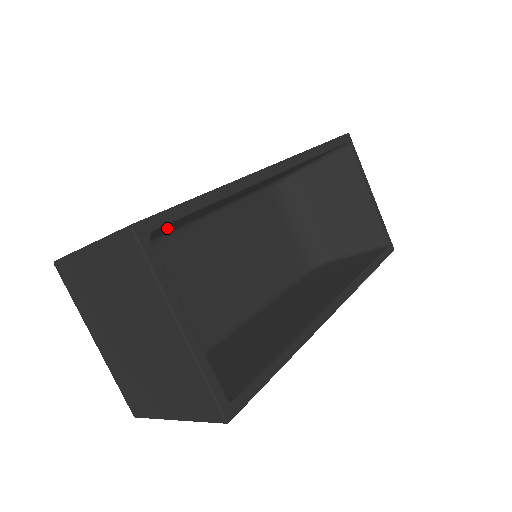
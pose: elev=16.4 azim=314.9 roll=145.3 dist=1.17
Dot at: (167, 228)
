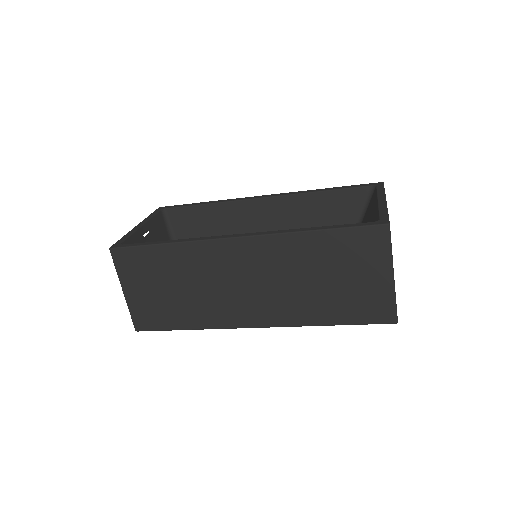
Dot at: (195, 229)
